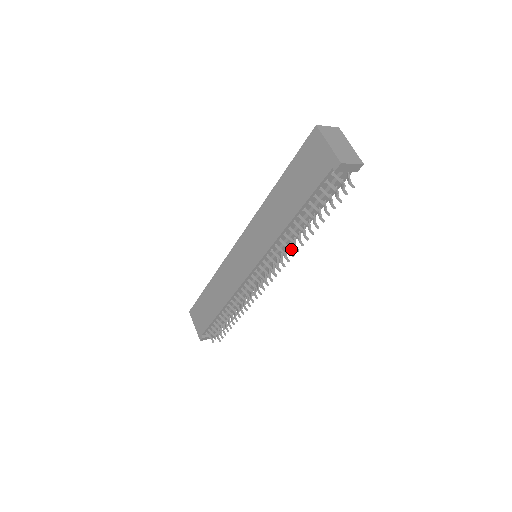
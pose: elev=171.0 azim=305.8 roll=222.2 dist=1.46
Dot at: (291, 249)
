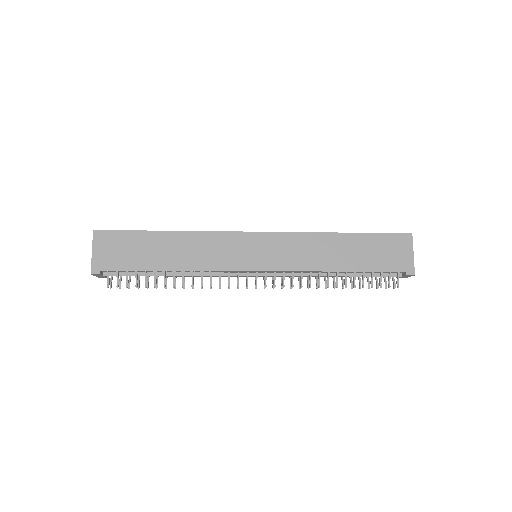
Dot at: occluded
